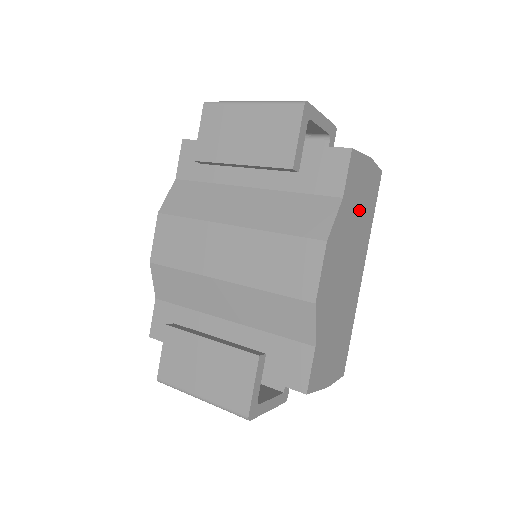
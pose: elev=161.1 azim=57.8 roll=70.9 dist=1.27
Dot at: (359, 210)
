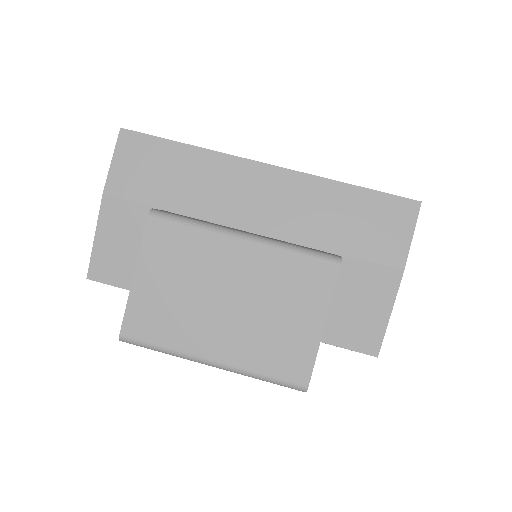
Dot at: occluded
